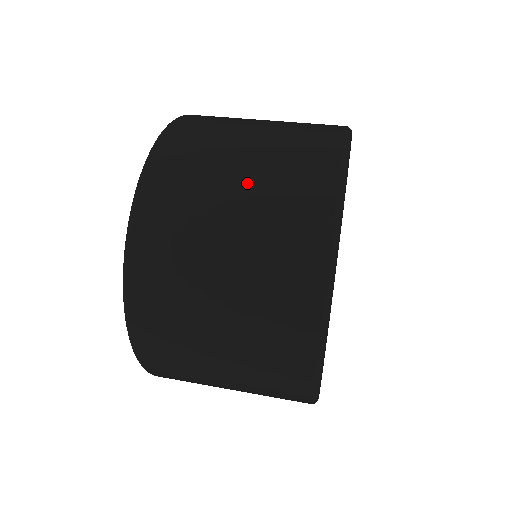
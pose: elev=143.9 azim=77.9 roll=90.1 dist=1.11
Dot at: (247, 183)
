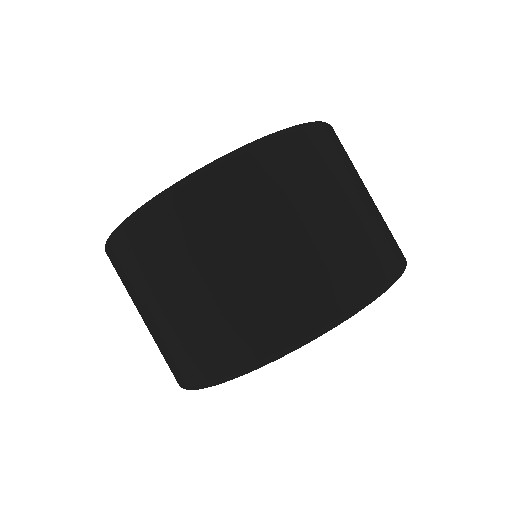
Dot at: (260, 263)
